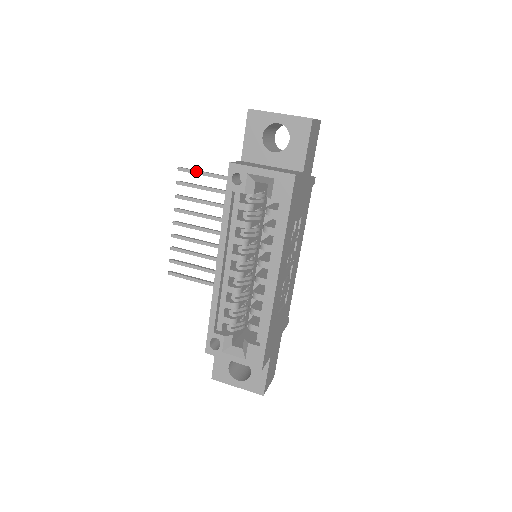
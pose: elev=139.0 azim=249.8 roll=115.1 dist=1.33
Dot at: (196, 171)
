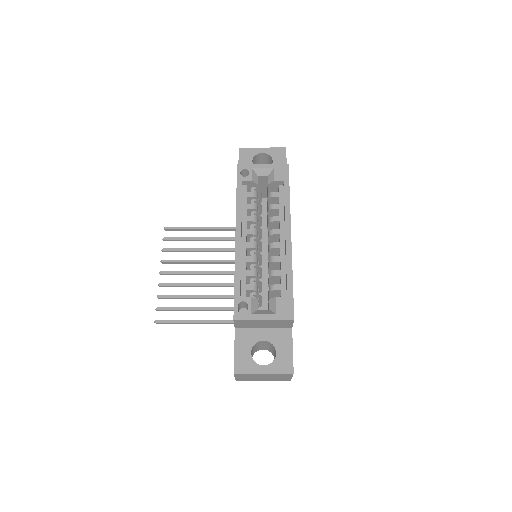
Dot at: (182, 227)
